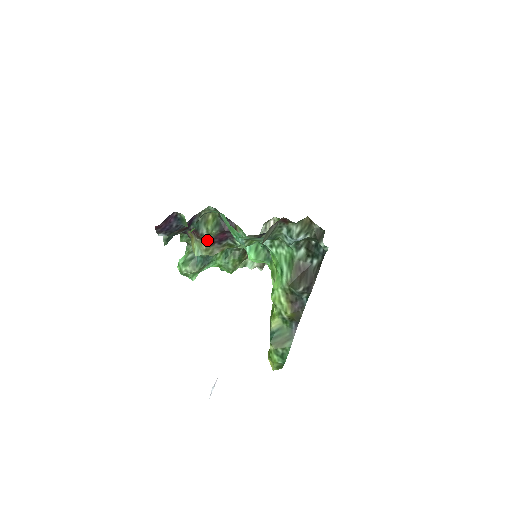
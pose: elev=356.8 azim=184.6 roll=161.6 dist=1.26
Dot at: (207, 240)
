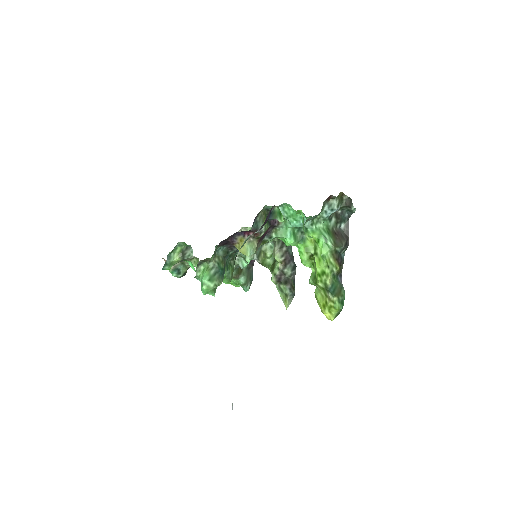
Dot at: (259, 238)
